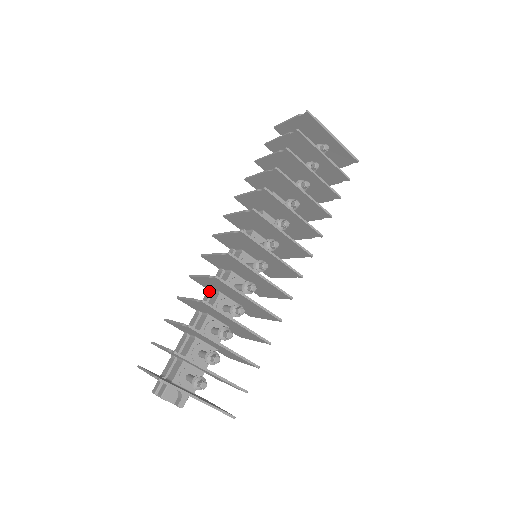
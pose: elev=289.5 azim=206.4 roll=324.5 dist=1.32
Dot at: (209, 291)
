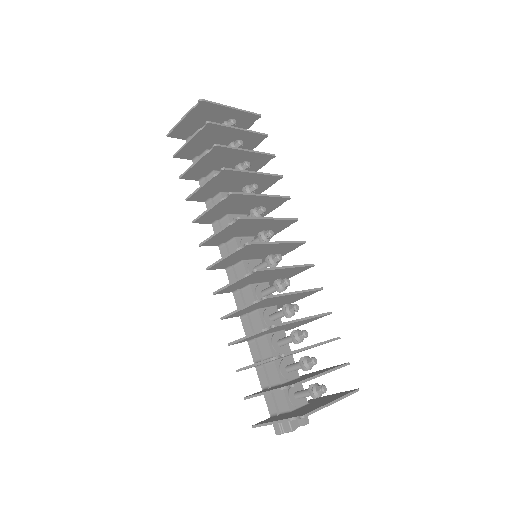
Dot at: (244, 317)
